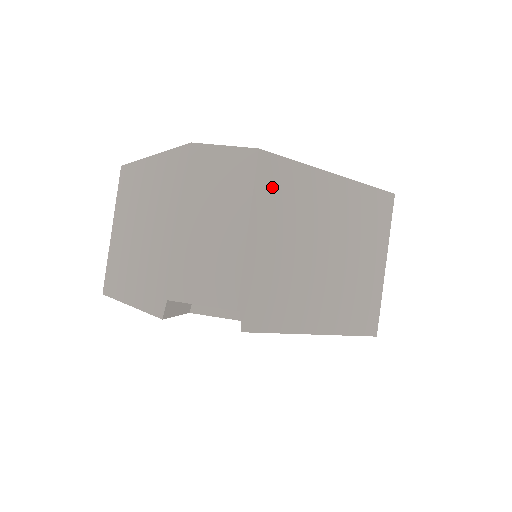
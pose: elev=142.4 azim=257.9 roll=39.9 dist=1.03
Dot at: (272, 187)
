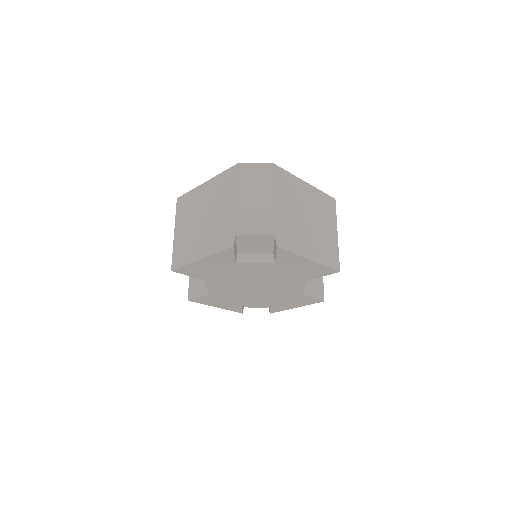
Dot at: (280, 181)
